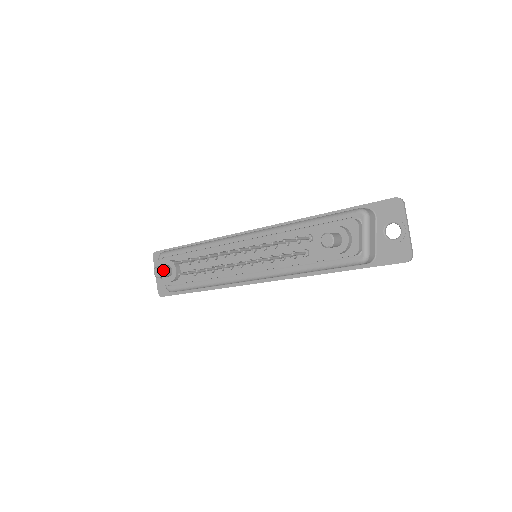
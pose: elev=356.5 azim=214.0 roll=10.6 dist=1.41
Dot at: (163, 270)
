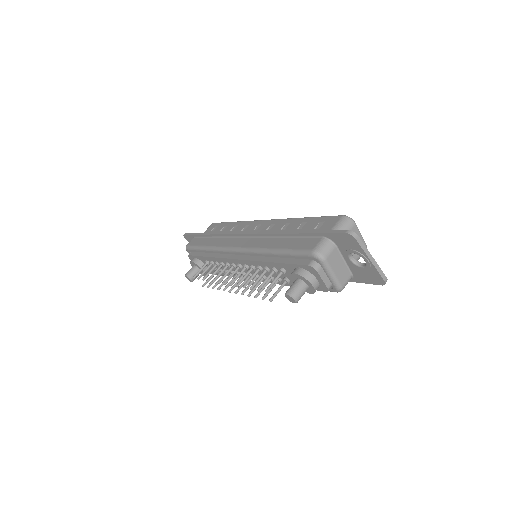
Dot at: (192, 276)
